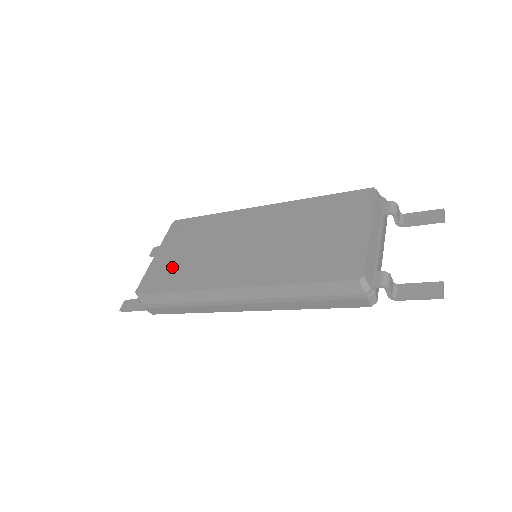
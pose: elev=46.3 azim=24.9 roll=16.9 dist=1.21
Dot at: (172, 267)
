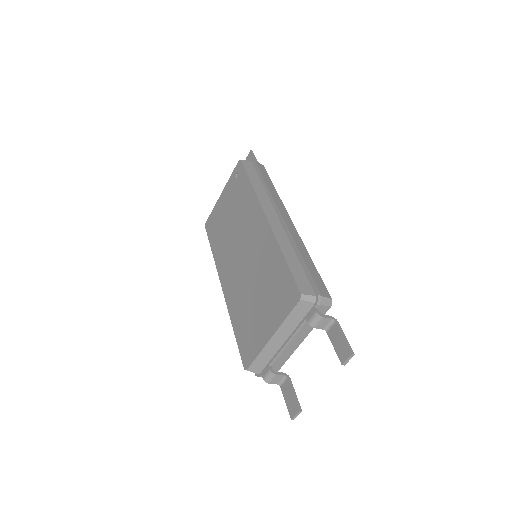
Dot at: (219, 222)
